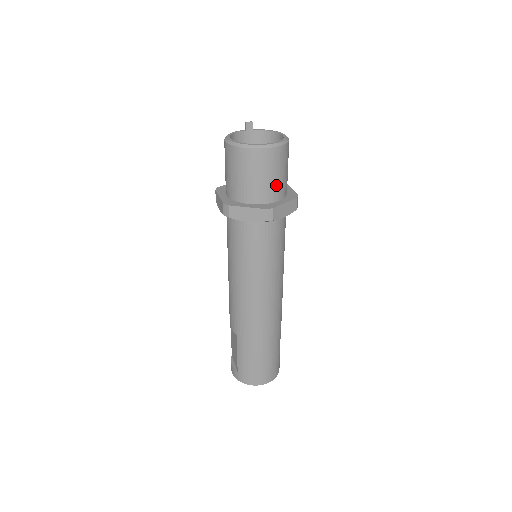
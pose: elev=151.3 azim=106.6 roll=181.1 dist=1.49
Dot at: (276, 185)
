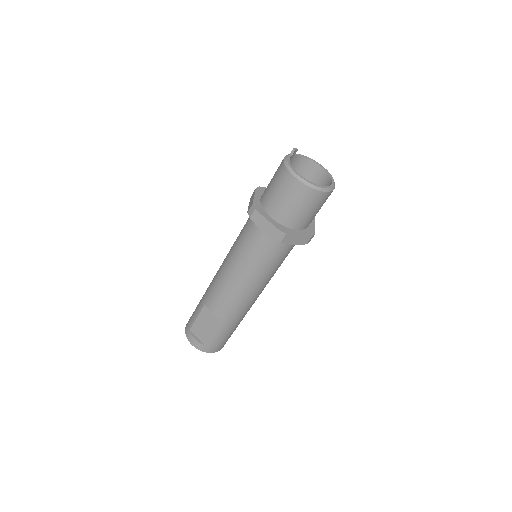
Dot at: occluded
